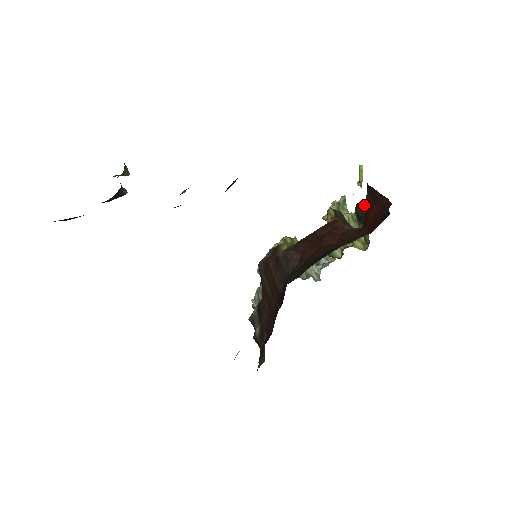
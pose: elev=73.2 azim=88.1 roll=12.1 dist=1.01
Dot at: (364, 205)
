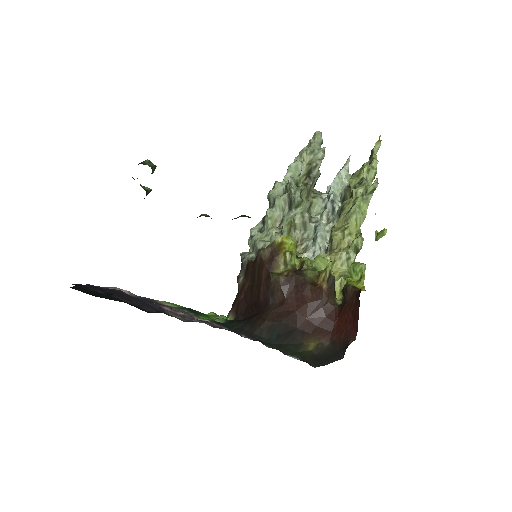
Dot at: (349, 298)
